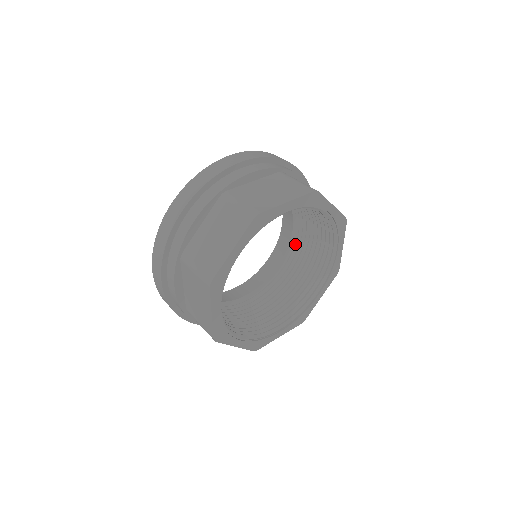
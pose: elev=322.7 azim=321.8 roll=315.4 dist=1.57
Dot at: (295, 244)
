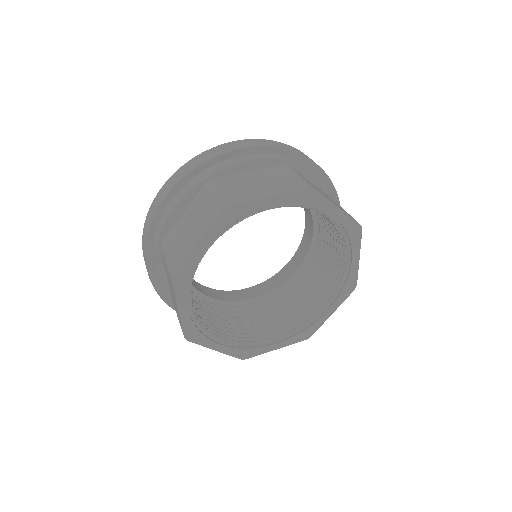
Dot at: (315, 250)
